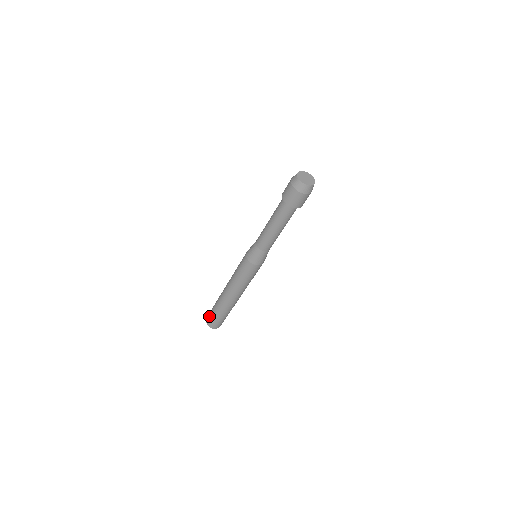
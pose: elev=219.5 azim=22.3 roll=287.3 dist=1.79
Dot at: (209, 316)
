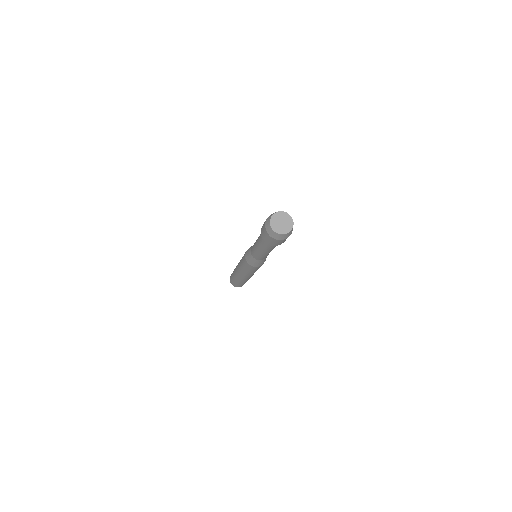
Dot at: occluded
